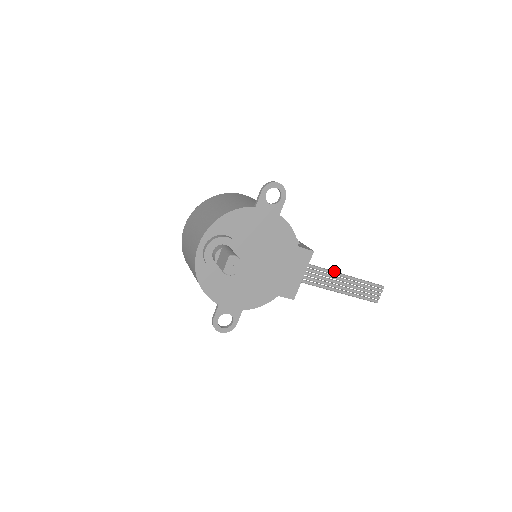
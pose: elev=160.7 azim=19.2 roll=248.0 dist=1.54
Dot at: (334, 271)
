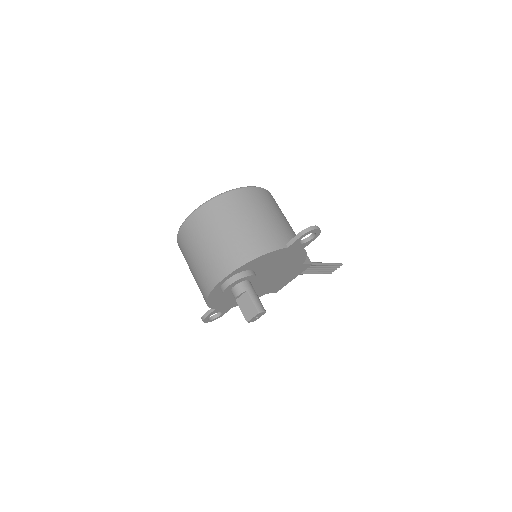
Dot at: (314, 263)
